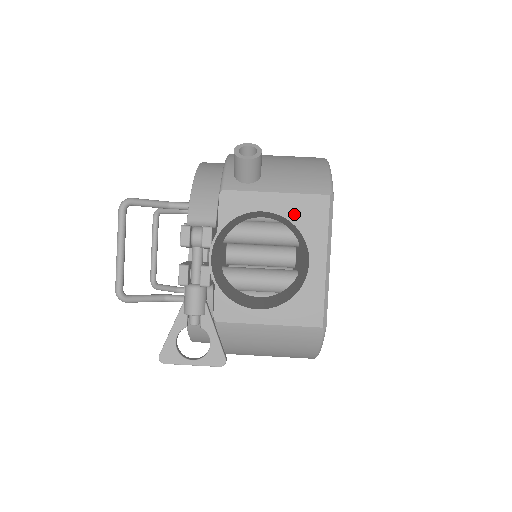
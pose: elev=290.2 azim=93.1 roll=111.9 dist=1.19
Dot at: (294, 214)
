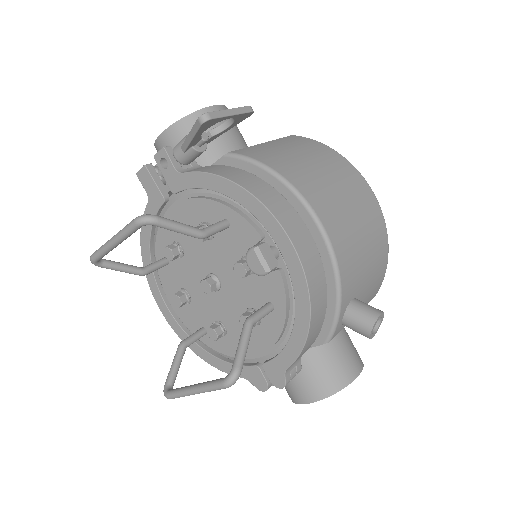
Dot at: occluded
